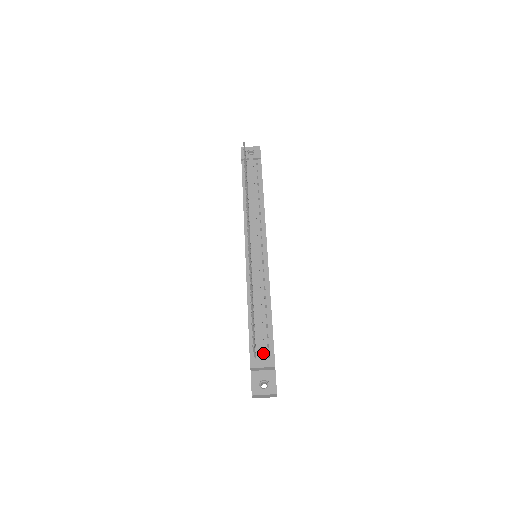
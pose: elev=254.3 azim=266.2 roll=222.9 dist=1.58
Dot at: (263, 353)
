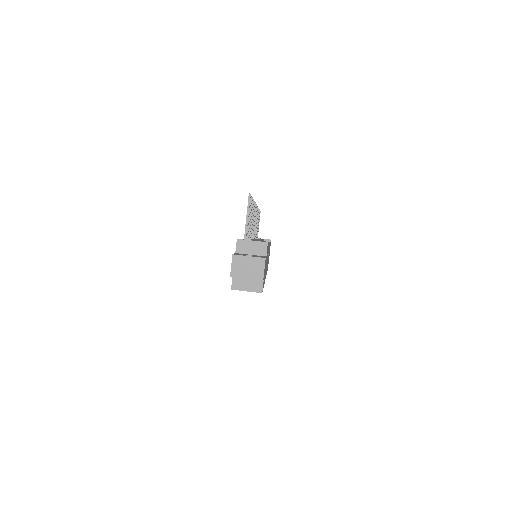
Dot at: (255, 240)
